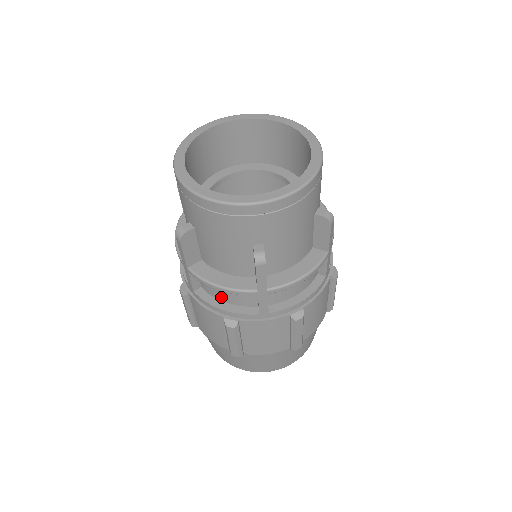
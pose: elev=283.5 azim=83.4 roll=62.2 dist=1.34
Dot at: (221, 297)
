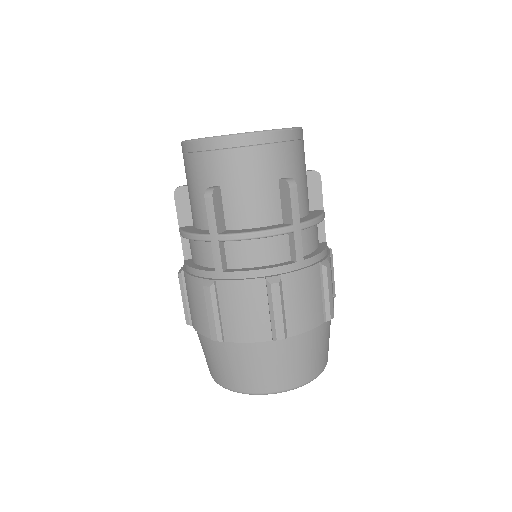
Dot at: (254, 261)
